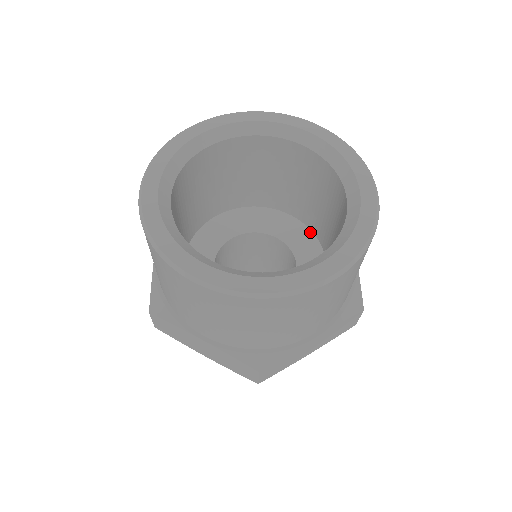
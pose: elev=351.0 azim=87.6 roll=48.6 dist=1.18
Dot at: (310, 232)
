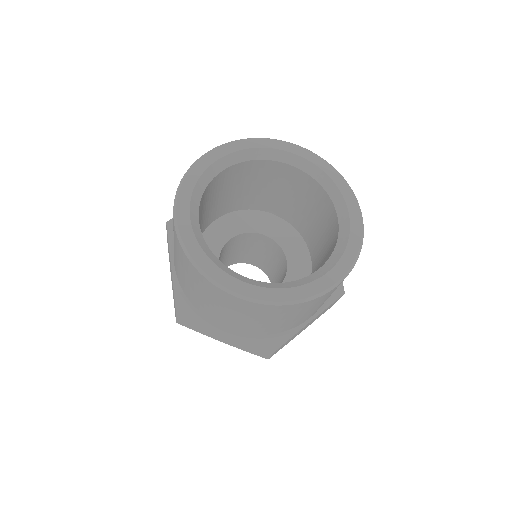
Dot at: (294, 230)
